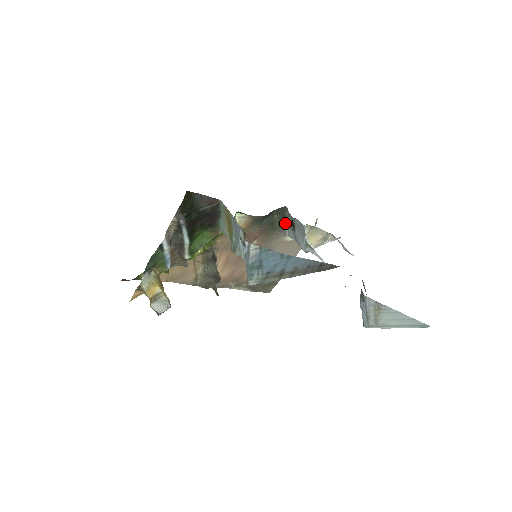
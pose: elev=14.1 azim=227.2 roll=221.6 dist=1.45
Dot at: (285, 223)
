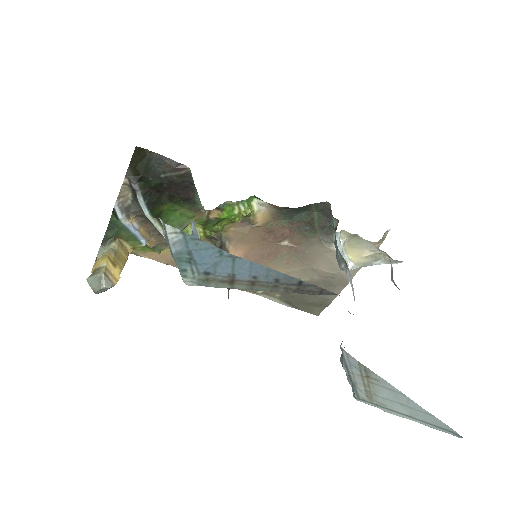
Dot at: (331, 226)
